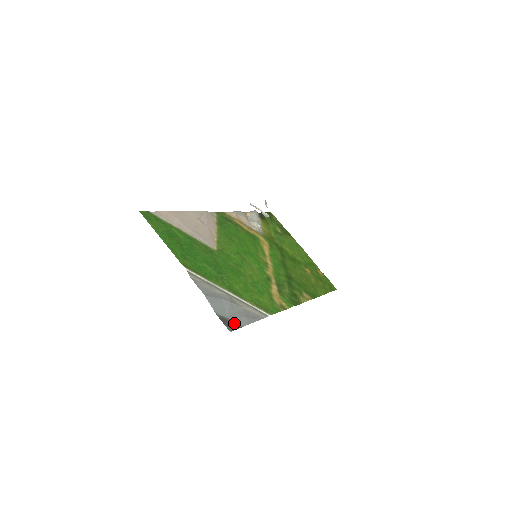
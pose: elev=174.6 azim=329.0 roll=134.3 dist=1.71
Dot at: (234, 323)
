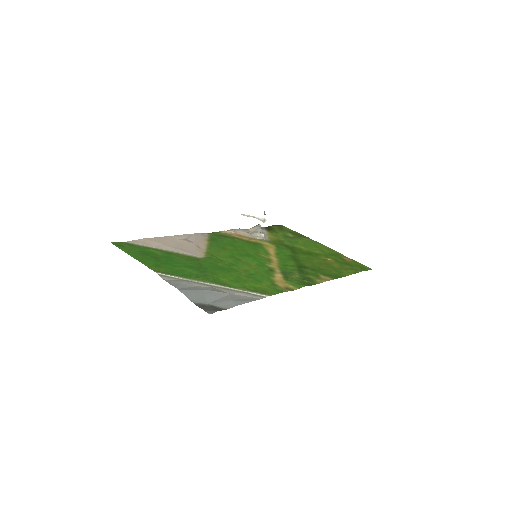
Dot at: (216, 307)
